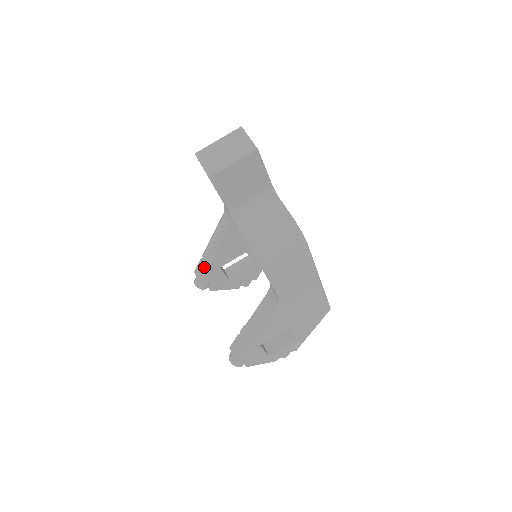
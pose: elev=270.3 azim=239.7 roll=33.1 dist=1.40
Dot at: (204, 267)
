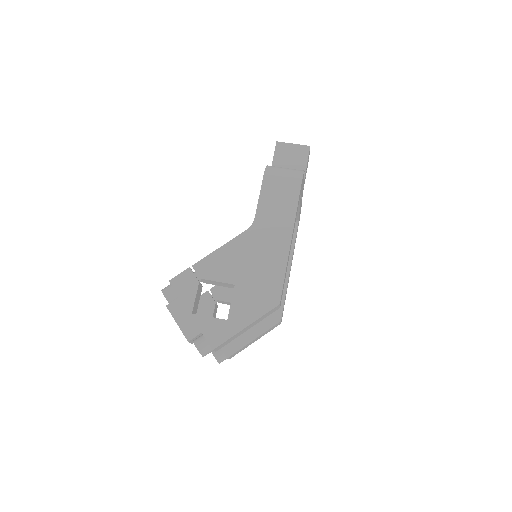
Dot at: occluded
